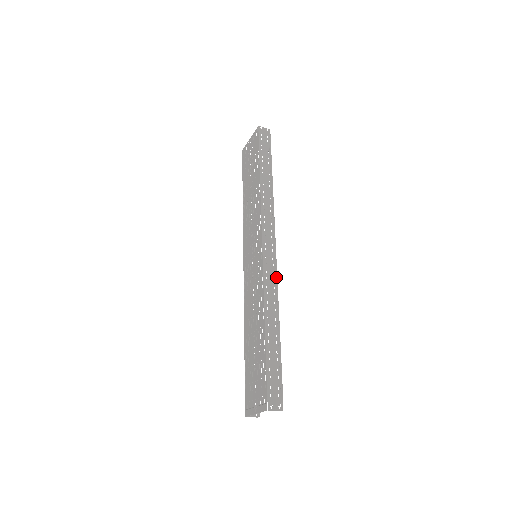
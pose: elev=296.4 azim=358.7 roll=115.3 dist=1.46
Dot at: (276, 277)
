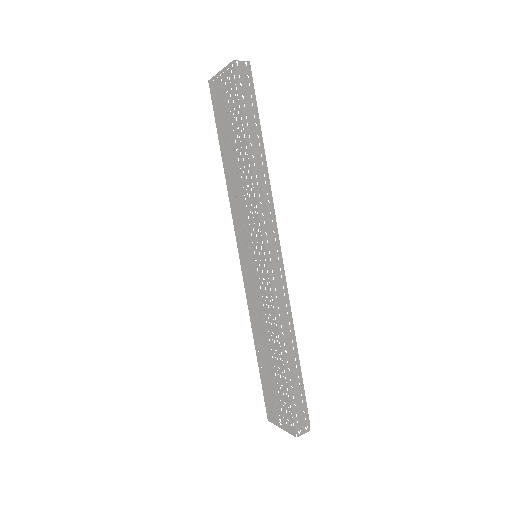
Dot at: (286, 291)
